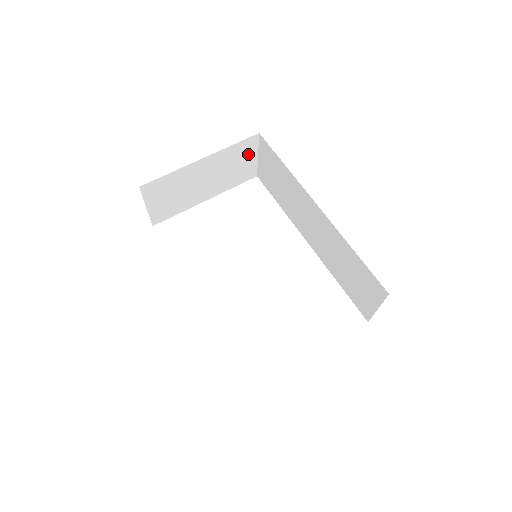
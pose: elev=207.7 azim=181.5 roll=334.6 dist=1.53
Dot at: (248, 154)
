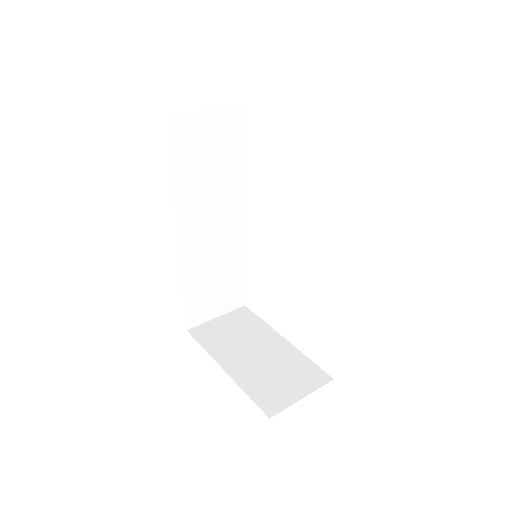
Dot at: occluded
